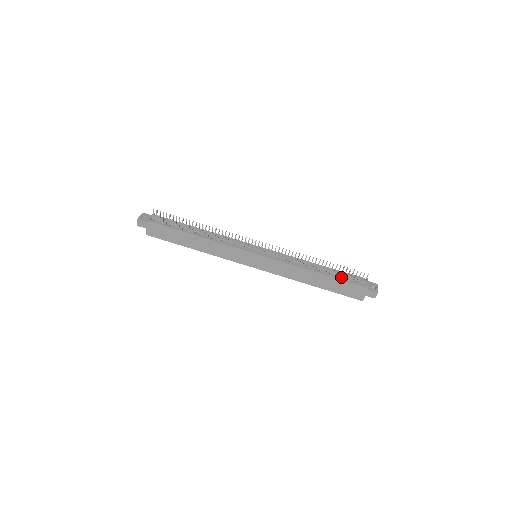
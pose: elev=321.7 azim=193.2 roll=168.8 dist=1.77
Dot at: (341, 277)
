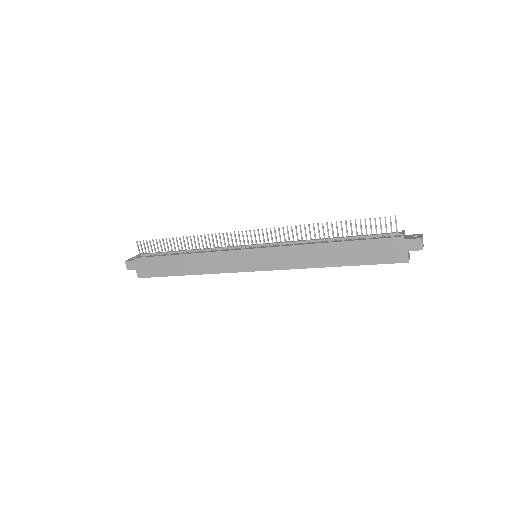
Dot at: (364, 238)
